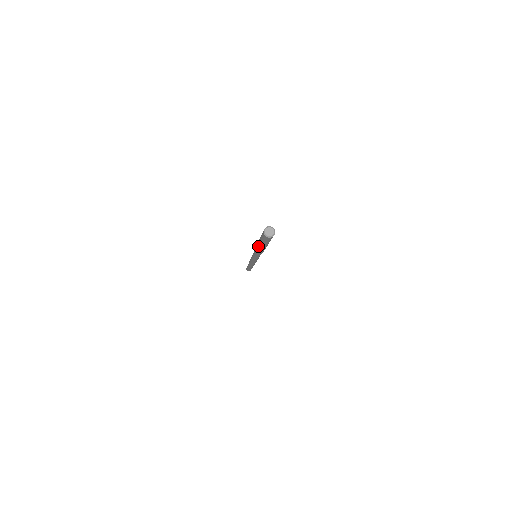
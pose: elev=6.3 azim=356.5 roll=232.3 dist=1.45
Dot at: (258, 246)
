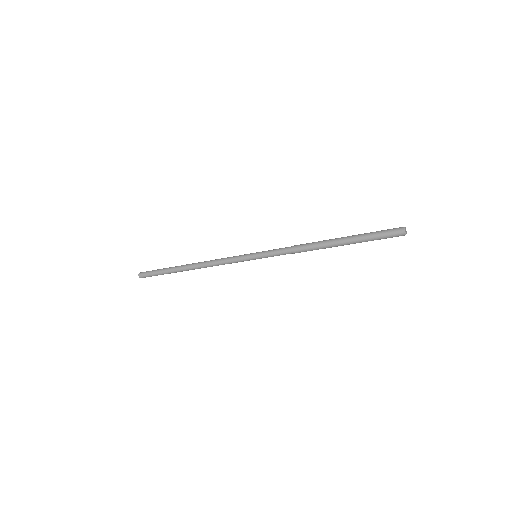
Dot at: (338, 245)
